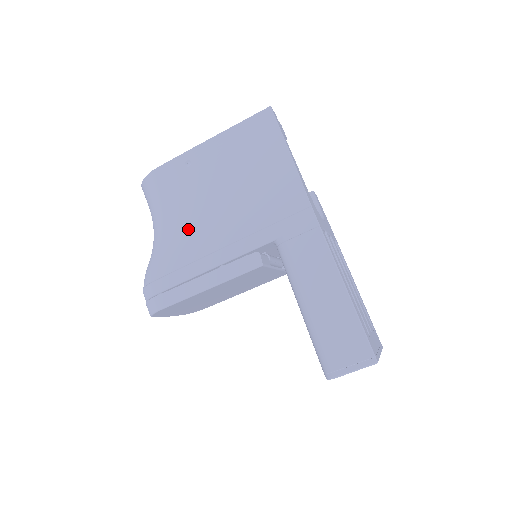
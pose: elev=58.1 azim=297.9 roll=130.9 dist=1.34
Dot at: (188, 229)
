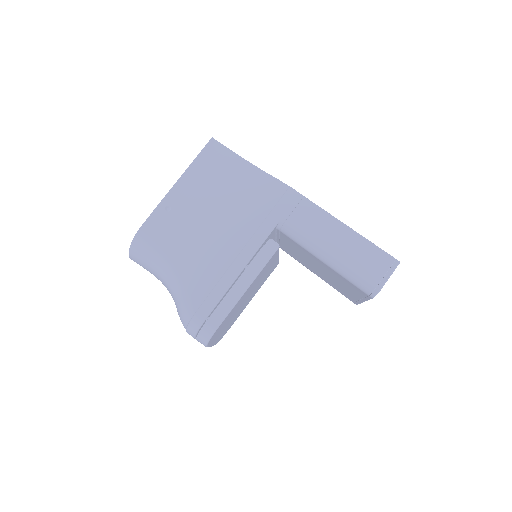
Dot at: (200, 256)
